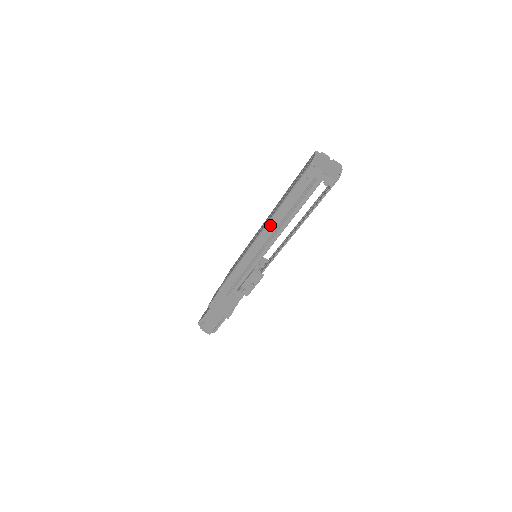
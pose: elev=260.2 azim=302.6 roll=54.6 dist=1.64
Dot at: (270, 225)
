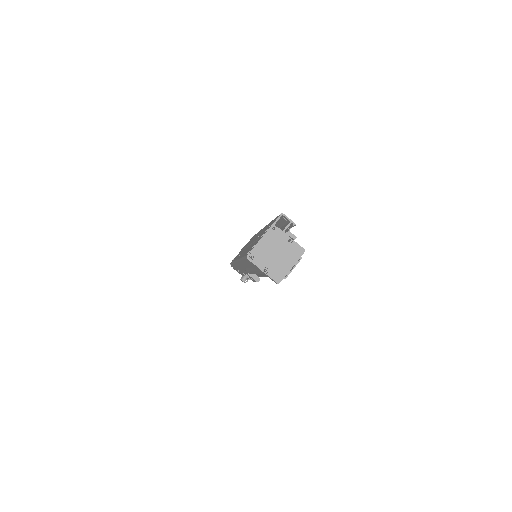
Dot at: (241, 263)
